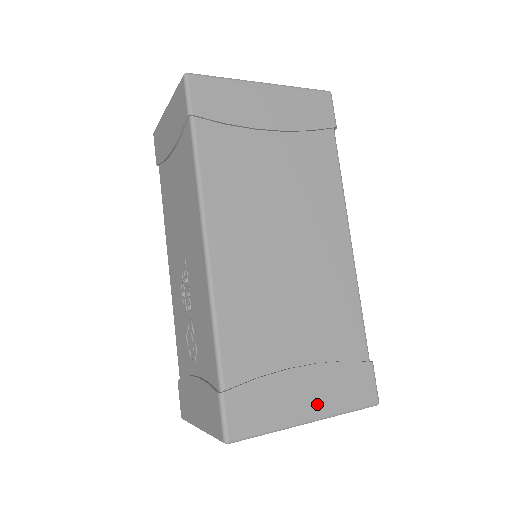
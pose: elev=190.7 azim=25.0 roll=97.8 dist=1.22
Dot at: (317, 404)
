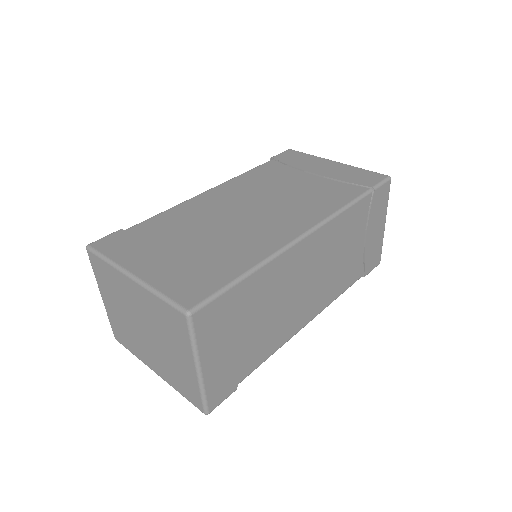
Dot at: (150, 272)
